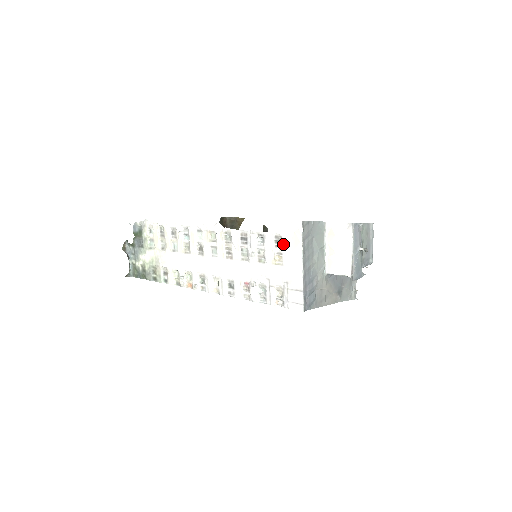
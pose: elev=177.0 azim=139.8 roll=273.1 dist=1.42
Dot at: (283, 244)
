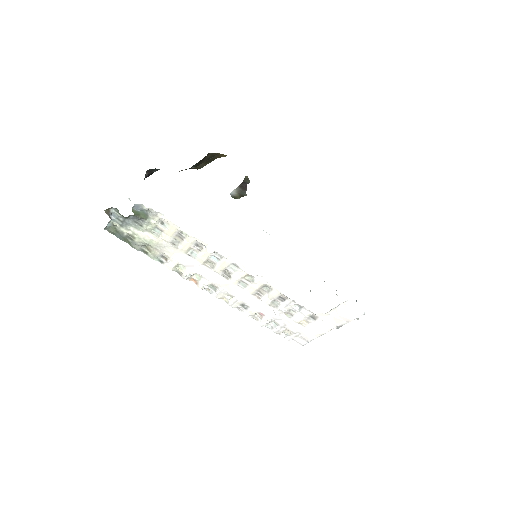
Dot at: (315, 320)
